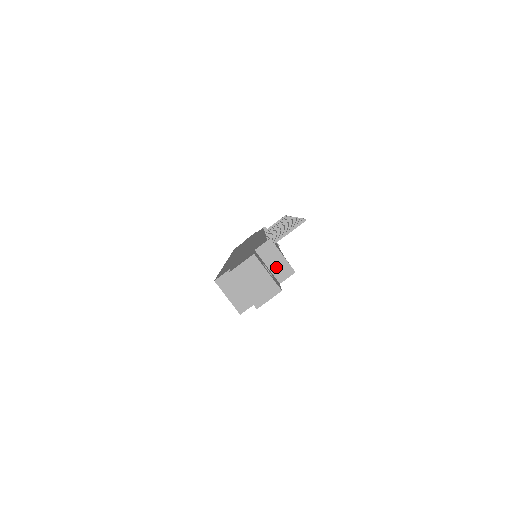
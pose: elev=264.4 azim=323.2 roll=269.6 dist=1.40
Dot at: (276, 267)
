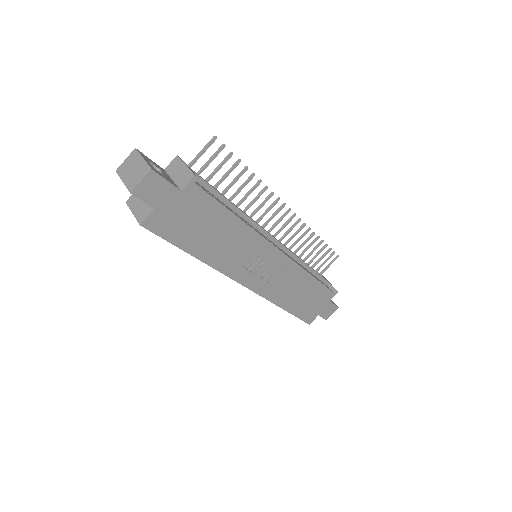
Dot at: (179, 177)
